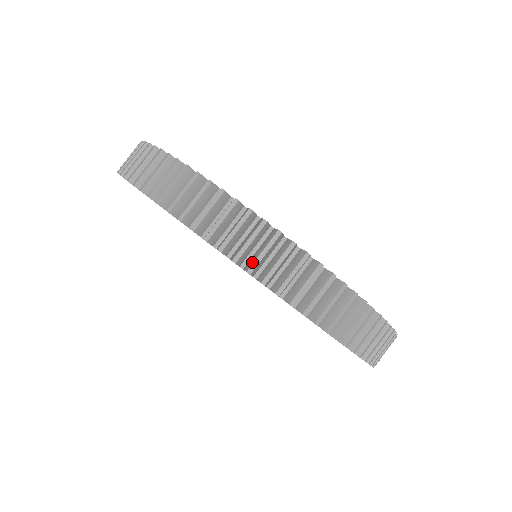
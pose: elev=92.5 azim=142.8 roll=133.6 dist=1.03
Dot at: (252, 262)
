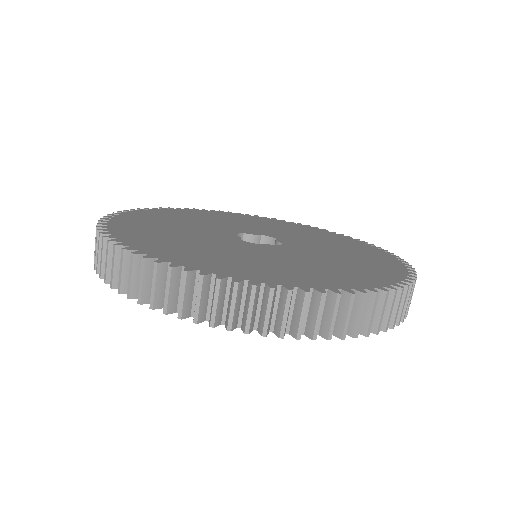
Dot at: (164, 303)
